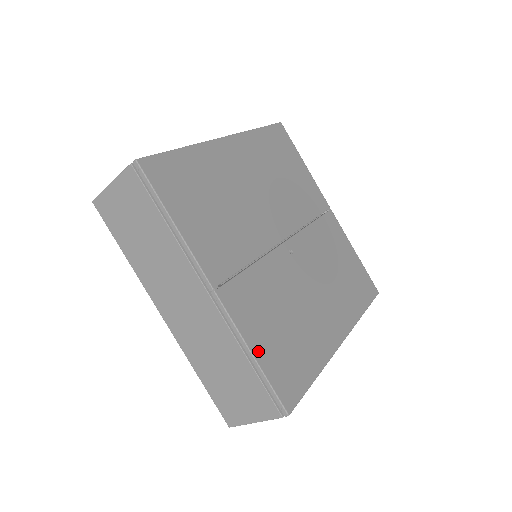
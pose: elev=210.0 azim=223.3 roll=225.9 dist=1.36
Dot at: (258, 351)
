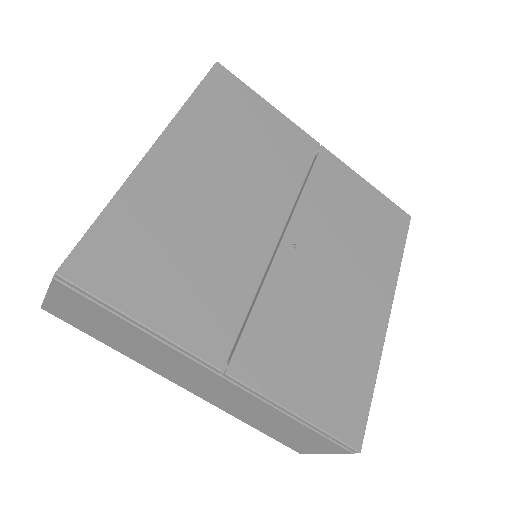
Dot at: (301, 406)
